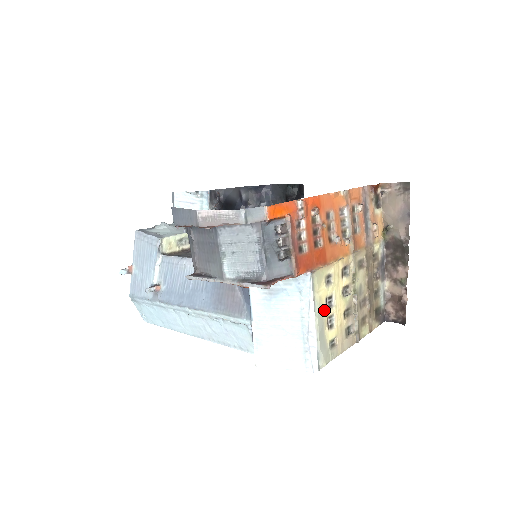
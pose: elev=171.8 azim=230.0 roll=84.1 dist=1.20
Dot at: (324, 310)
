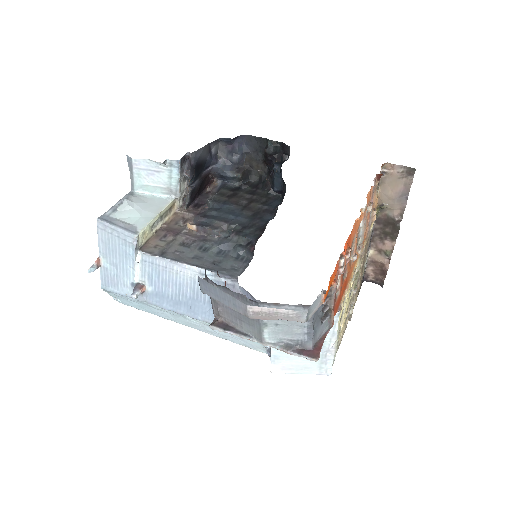
Dot at: (339, 326)
